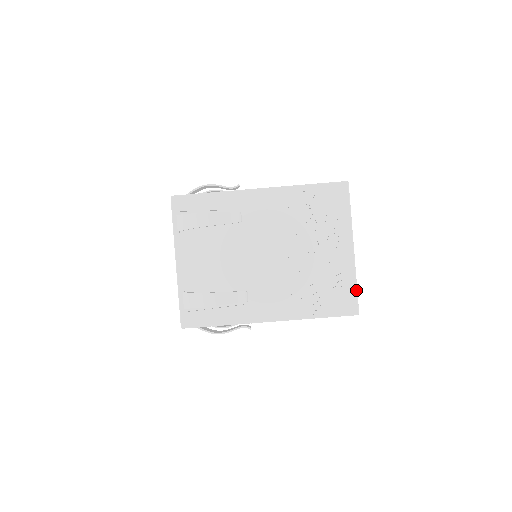
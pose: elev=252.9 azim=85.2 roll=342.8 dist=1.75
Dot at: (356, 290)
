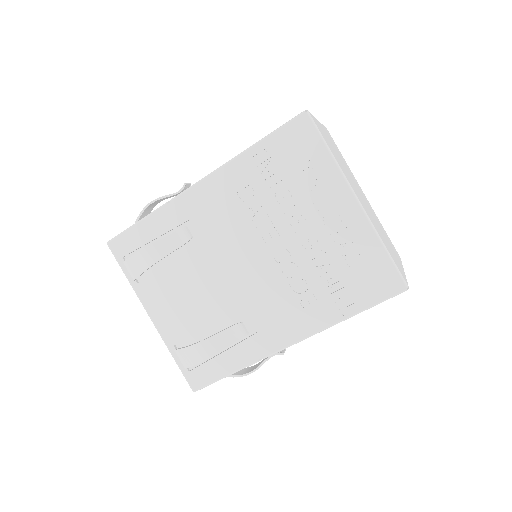
Dot at: (388, 257)
